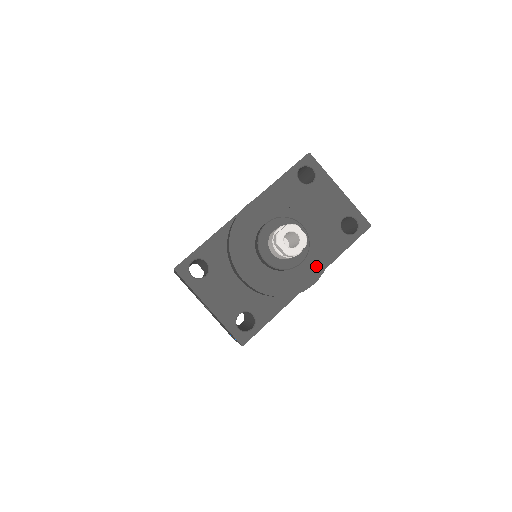
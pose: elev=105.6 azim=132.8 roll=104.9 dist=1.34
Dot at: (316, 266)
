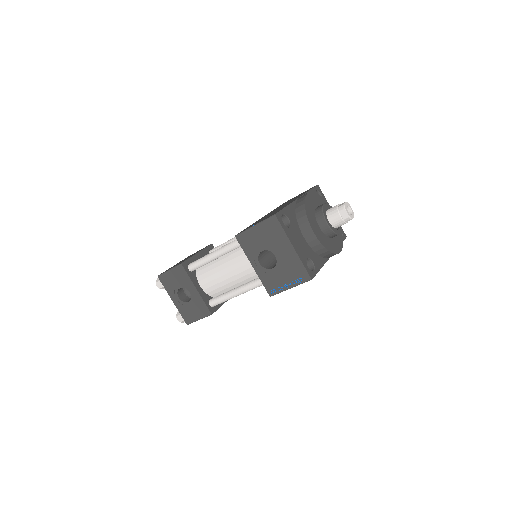
Dot at: (339, 242)
